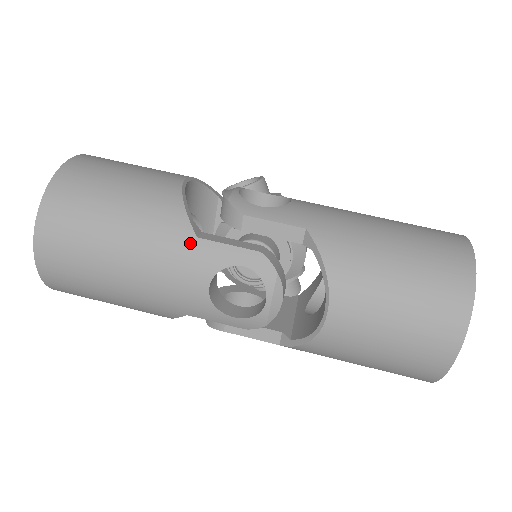
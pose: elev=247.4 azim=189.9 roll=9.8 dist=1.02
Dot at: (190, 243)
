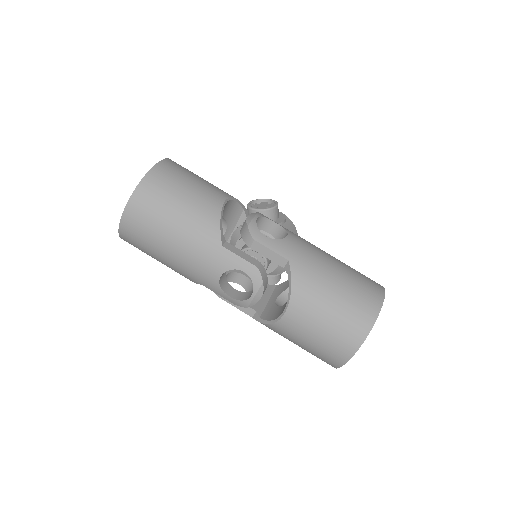
Dot at: (217, 248)
